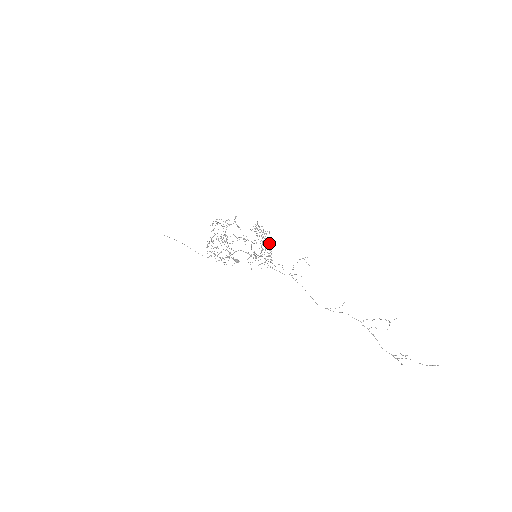
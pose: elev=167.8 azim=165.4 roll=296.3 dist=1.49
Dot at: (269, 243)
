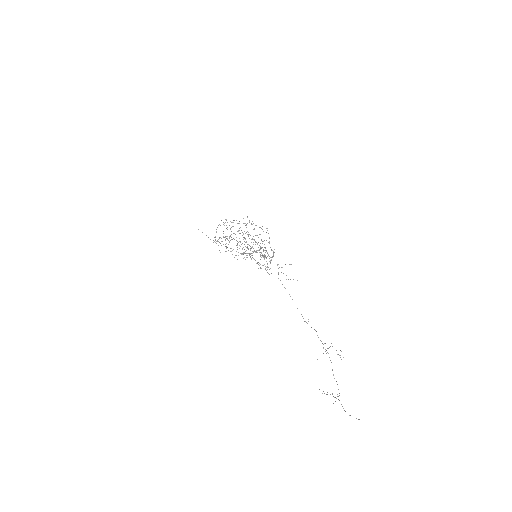
Dot at: (252, 246)
